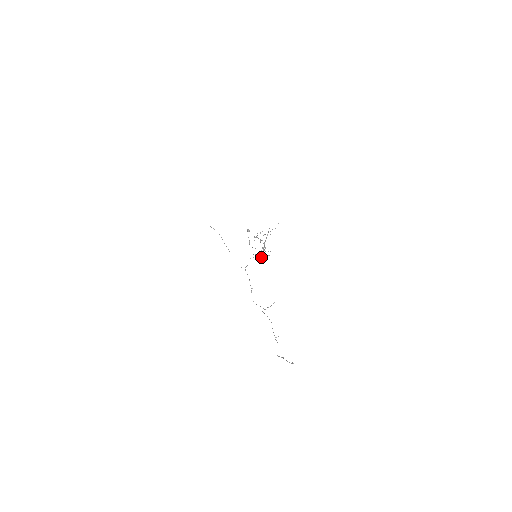
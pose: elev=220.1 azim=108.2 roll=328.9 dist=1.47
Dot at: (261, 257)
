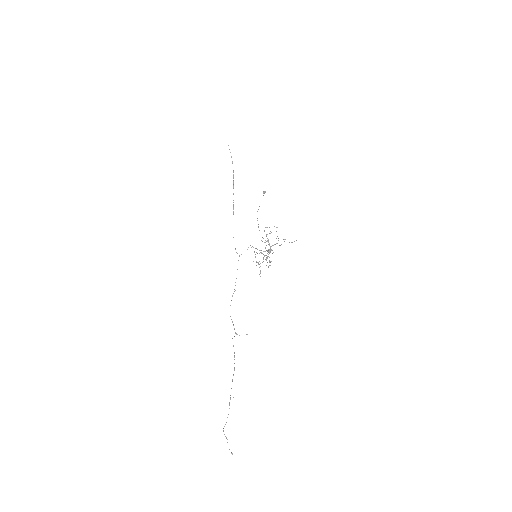
Dot at: occluded
